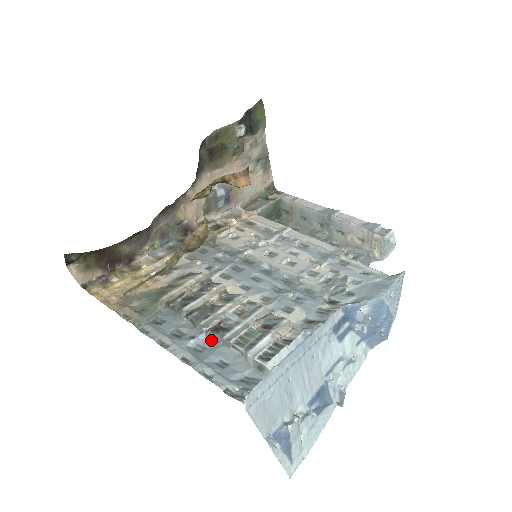
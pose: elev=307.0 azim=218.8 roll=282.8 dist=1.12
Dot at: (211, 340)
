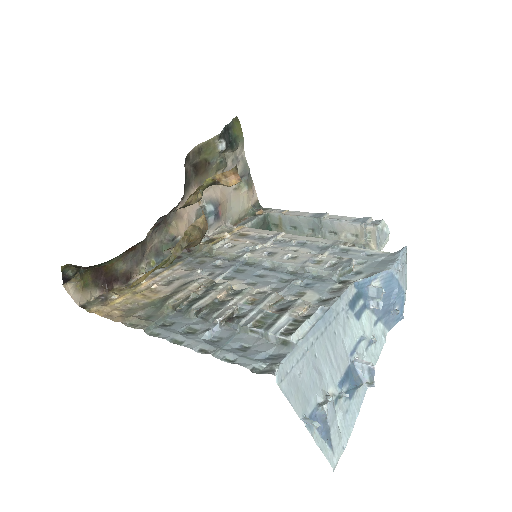
Dot at: (227, 330)
